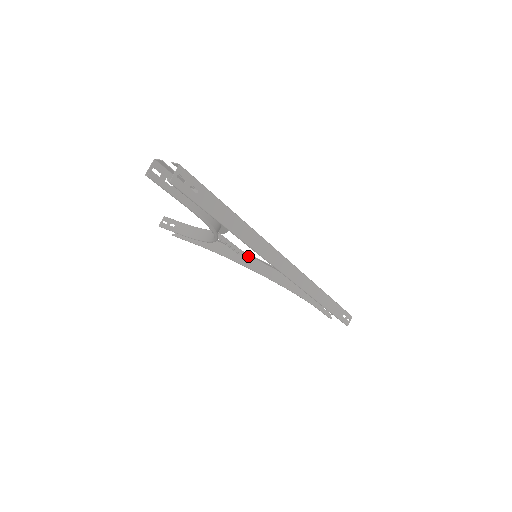
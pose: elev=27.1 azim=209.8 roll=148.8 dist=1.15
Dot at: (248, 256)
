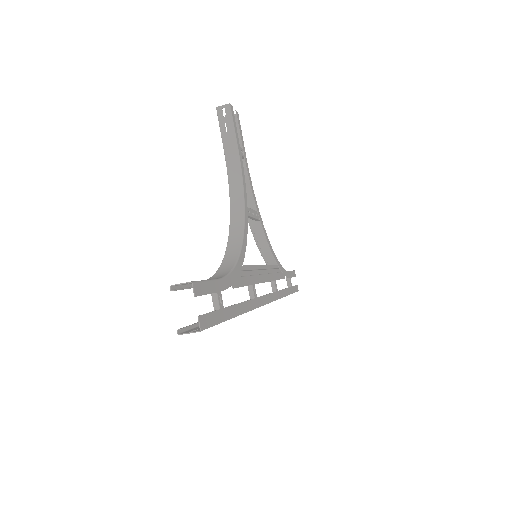
Dot at: (261, 221)
